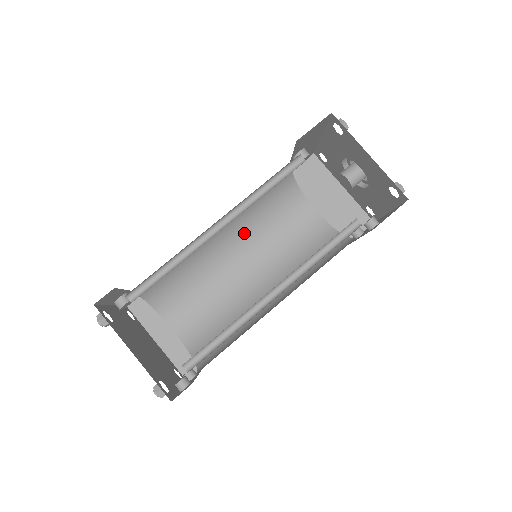
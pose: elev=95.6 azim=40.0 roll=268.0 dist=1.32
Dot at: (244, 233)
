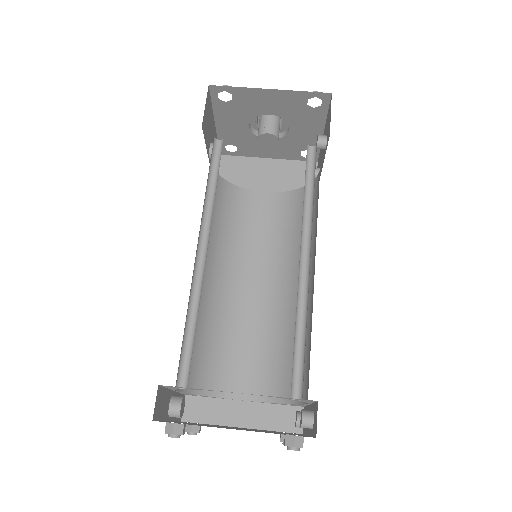
Dot at: (226, 258)
